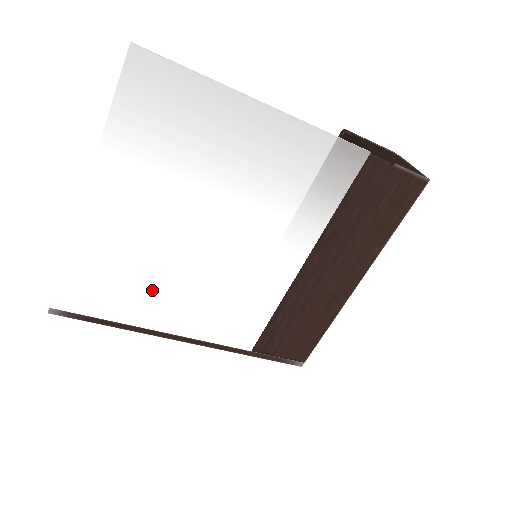
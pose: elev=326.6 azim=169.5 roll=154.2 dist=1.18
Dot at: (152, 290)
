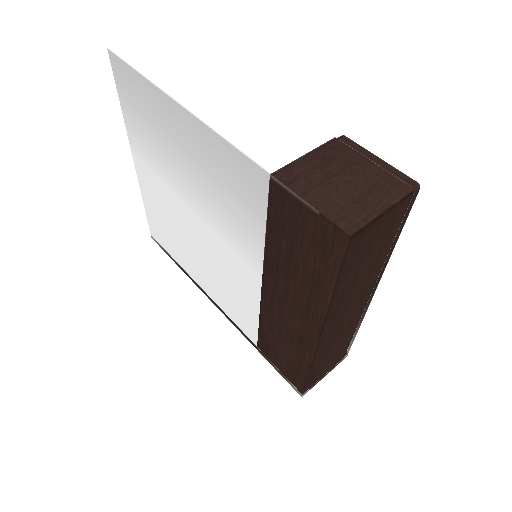
Dot at: (184, 249)
